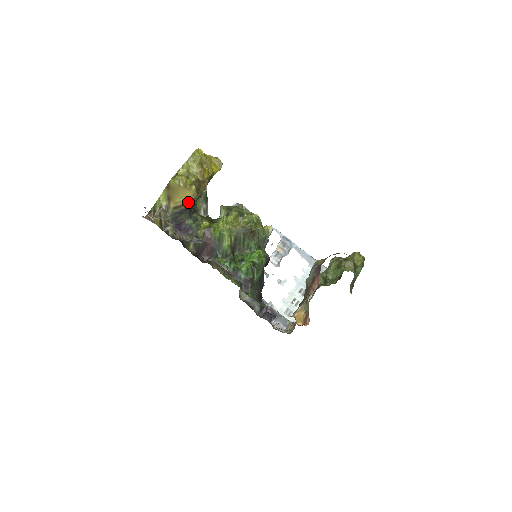
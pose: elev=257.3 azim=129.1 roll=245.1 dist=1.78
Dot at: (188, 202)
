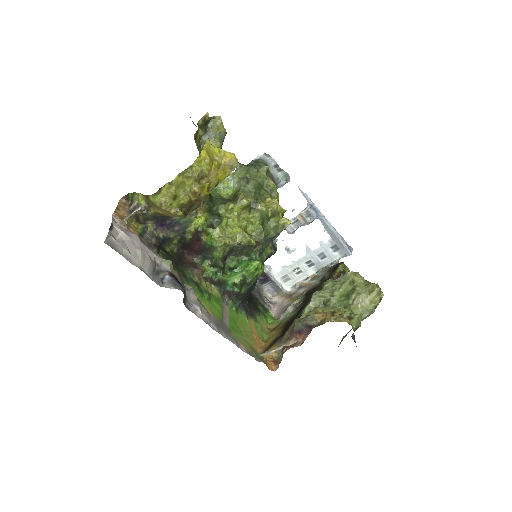
Dot at: (173, 216)
